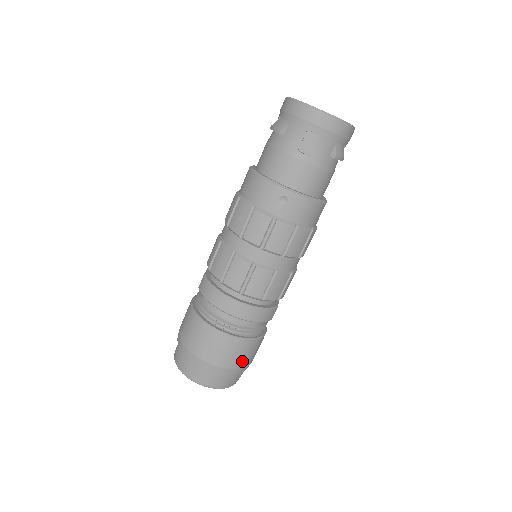
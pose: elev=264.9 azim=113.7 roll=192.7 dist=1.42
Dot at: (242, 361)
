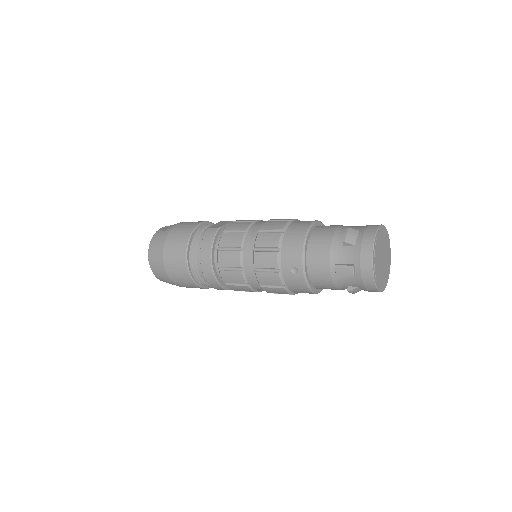
Dot at: (182, 285)
